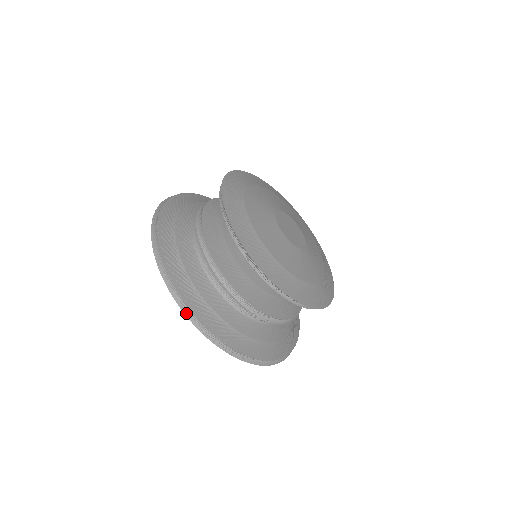
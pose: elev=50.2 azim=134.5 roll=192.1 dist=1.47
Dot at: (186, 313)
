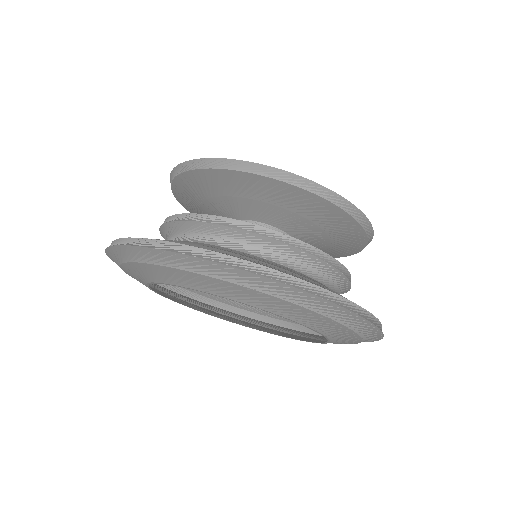
Dot at: (126, 244)
